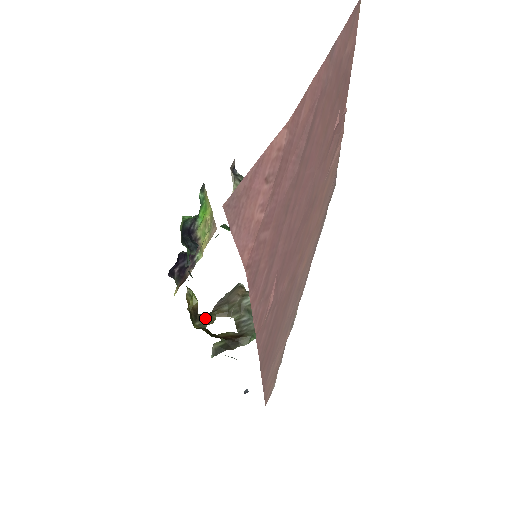
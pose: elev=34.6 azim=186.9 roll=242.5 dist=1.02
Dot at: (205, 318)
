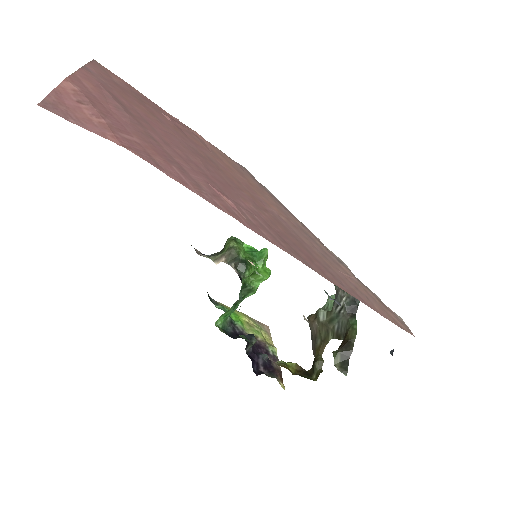
Dot at: (313, 366)
